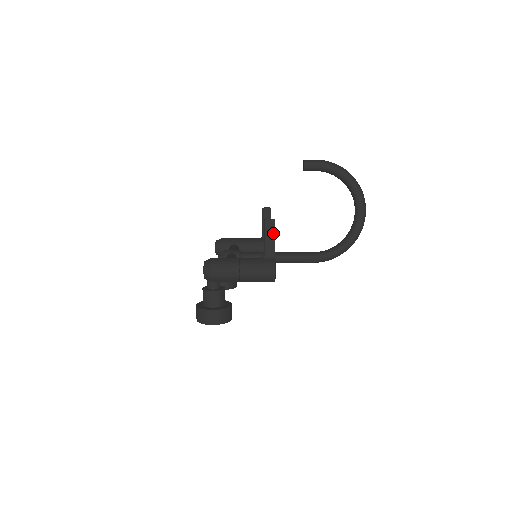
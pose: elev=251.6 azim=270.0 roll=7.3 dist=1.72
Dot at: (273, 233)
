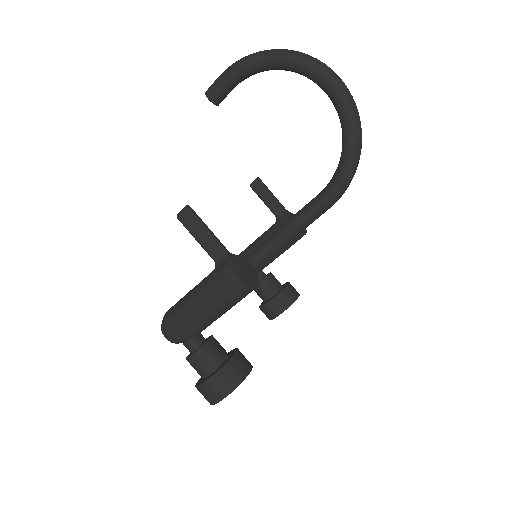
Dot at: (199, 225)
